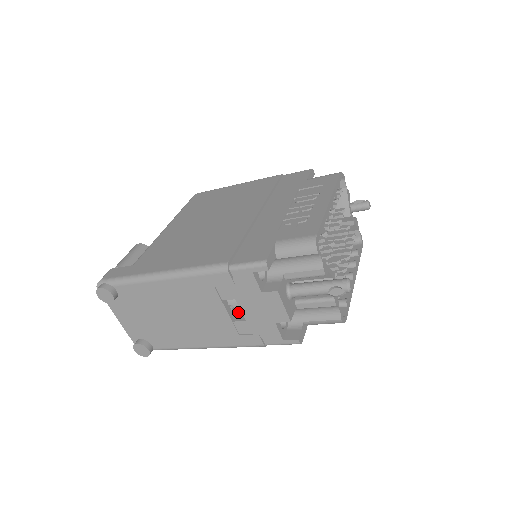
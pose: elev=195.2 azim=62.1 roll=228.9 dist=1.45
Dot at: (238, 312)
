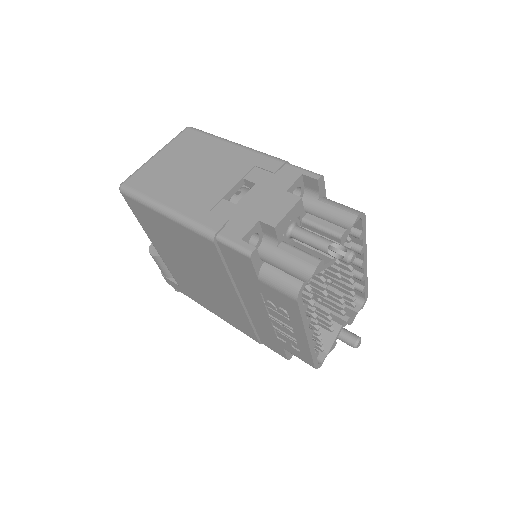
Dot at: occluded
